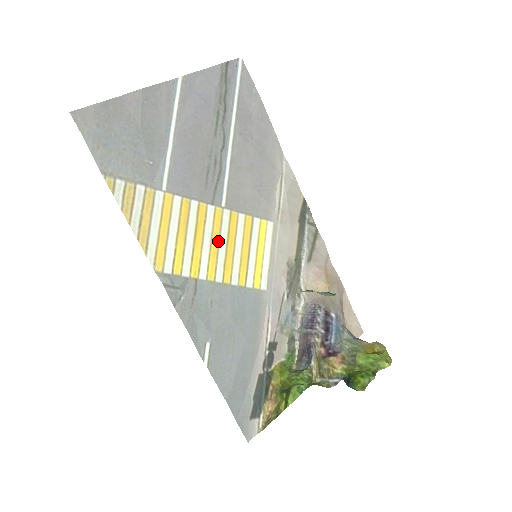
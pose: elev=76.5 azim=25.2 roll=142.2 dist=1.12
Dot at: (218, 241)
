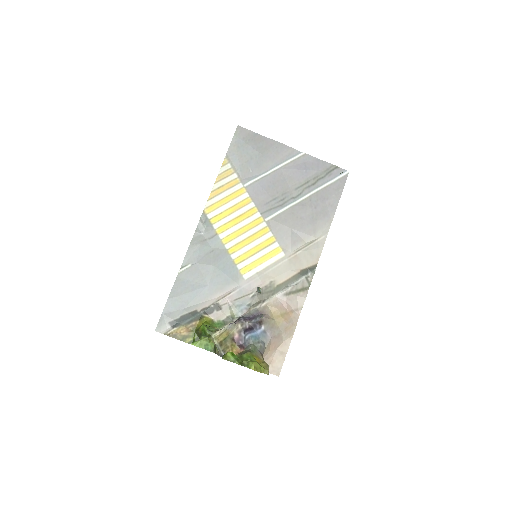
Dot at: (246, 231)
